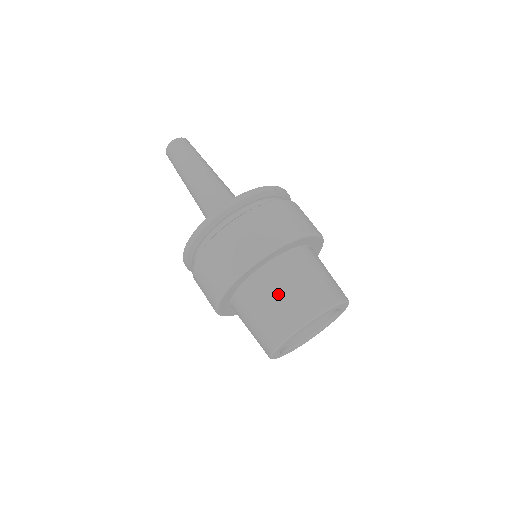
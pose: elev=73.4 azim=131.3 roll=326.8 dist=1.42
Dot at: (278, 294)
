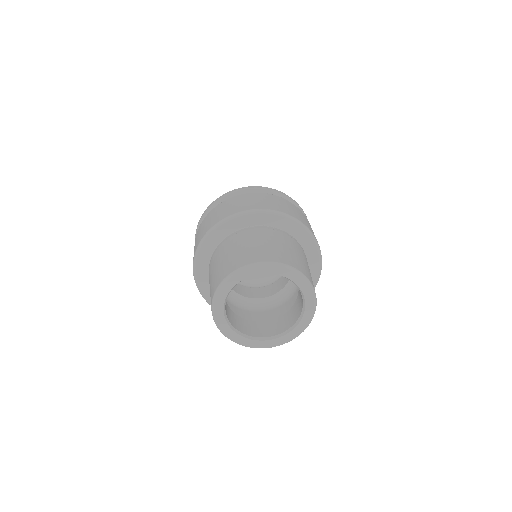
Dot at: (266, 241)
